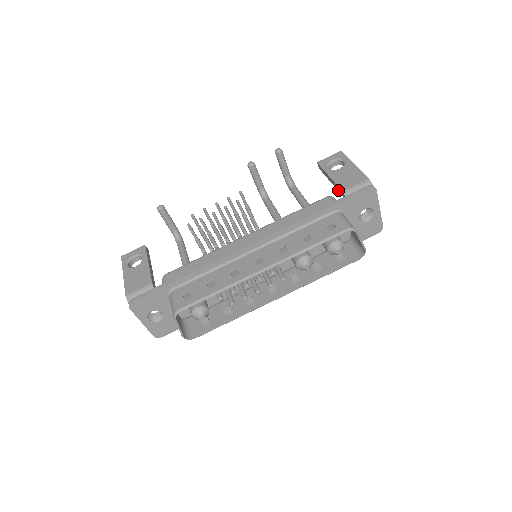
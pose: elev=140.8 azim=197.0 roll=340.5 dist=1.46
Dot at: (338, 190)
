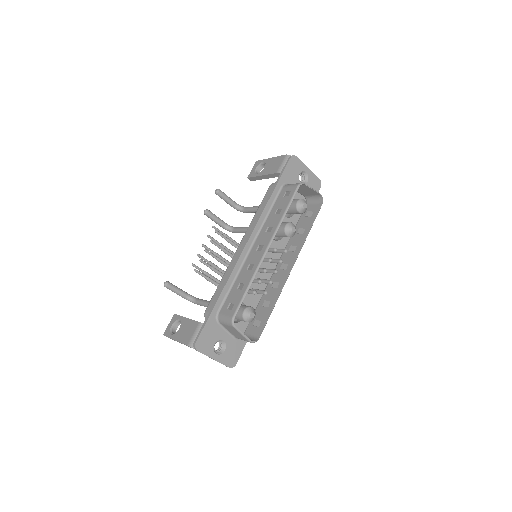
Dot at: (274, 177)
